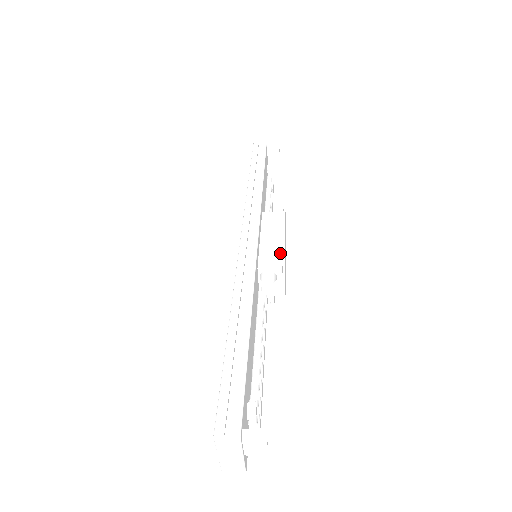
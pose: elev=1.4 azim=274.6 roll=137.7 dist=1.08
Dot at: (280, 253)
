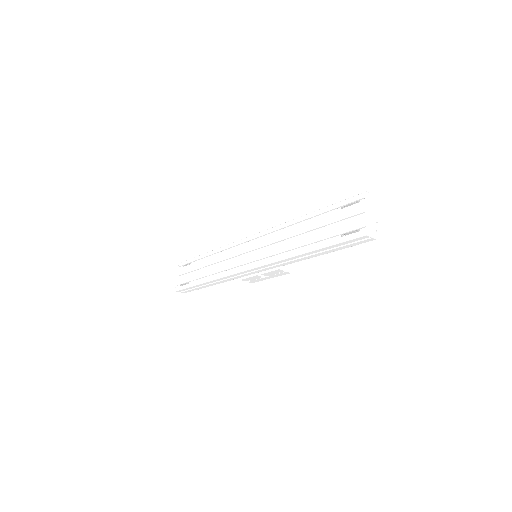
Dot at: occluded
